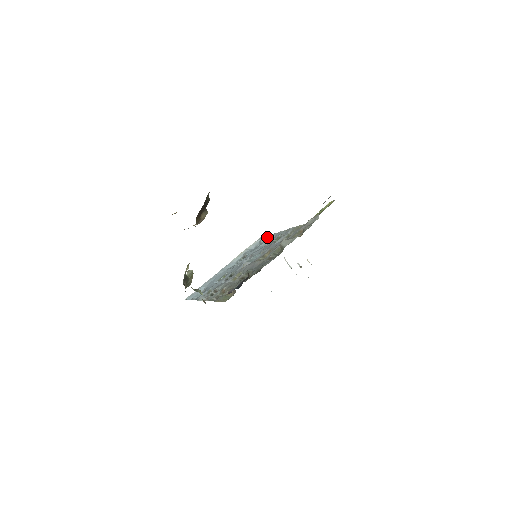
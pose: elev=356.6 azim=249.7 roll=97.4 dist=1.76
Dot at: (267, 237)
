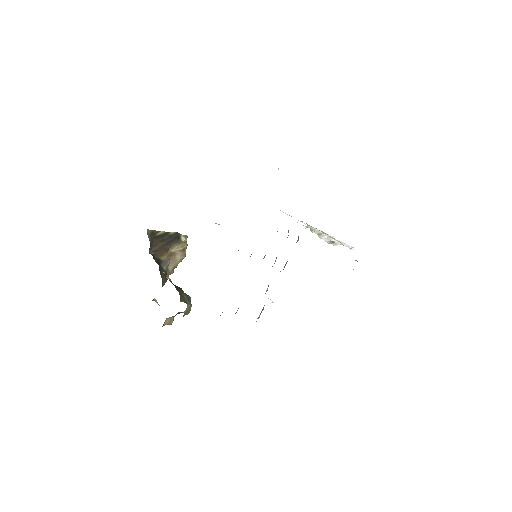
Dot at: occluded
